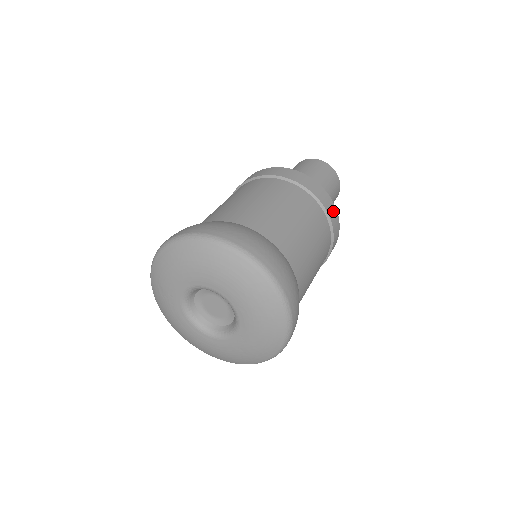
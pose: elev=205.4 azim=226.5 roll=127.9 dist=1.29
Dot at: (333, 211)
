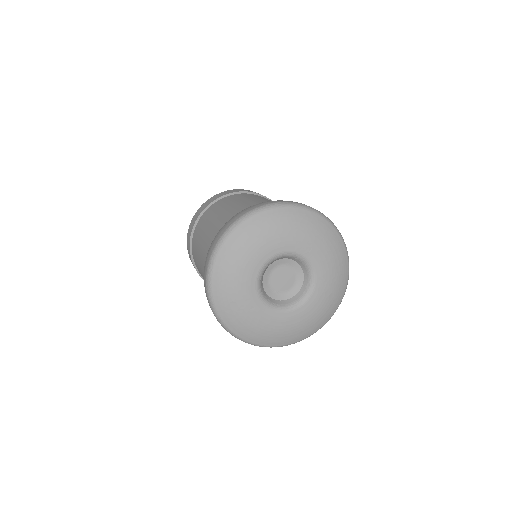
Dot at: occluded
